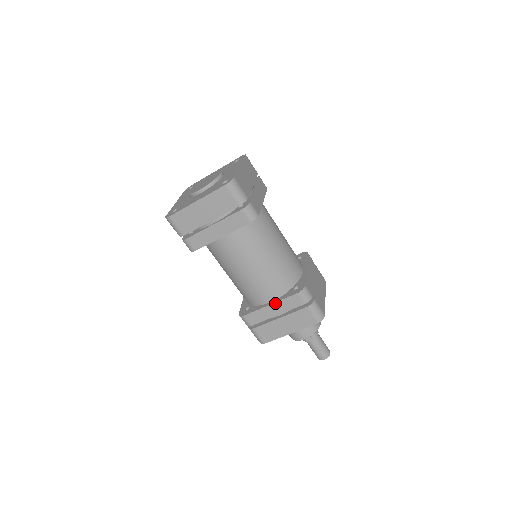
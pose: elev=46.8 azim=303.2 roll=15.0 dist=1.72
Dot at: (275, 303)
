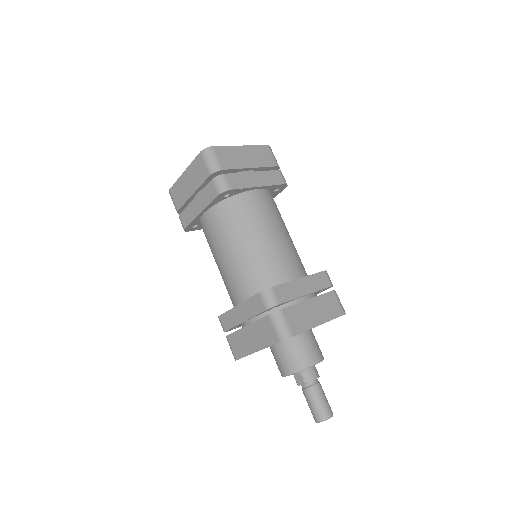
Dot at: (241, 304)
